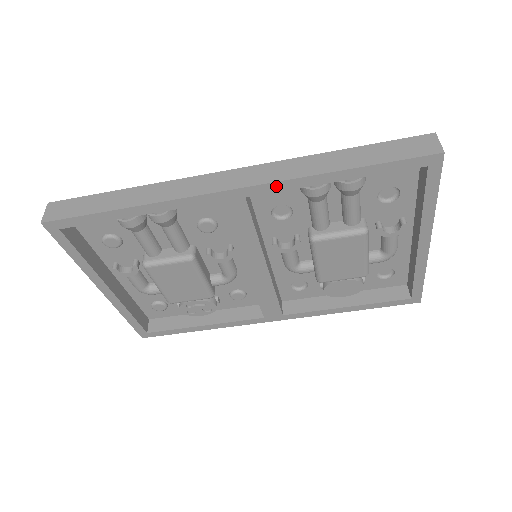
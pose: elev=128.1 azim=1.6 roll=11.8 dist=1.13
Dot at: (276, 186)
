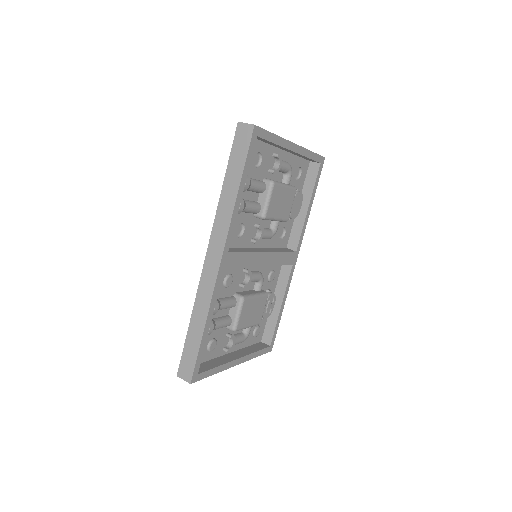
Dot at: (230, 231)
